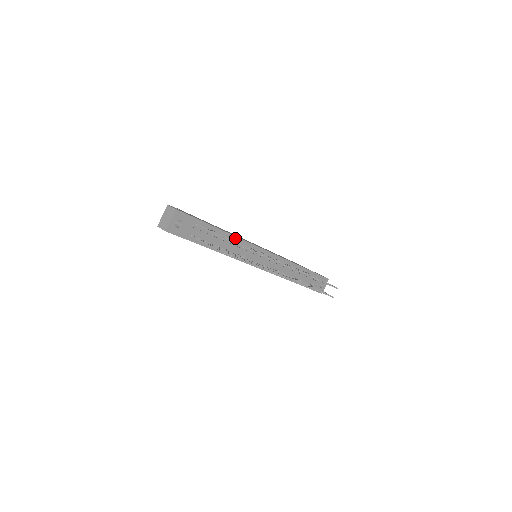
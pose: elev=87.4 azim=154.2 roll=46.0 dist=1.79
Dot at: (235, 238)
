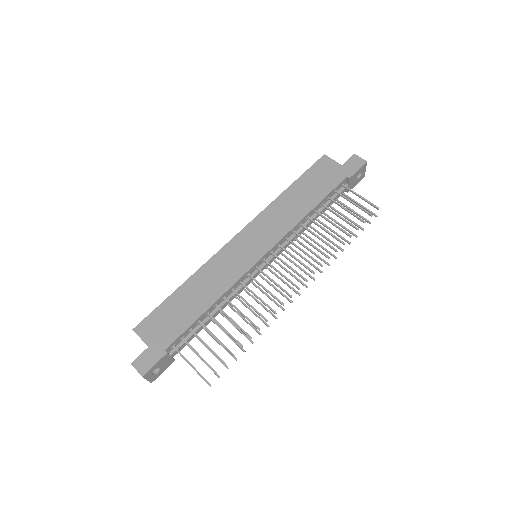
Dot at: (219, 299)
